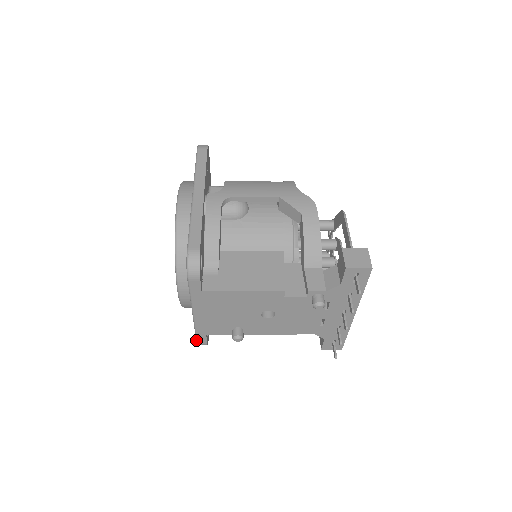
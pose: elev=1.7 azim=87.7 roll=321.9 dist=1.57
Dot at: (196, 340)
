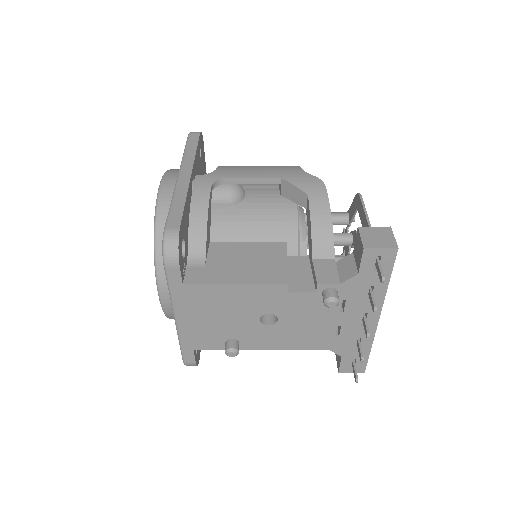
Dot at: (182, 358)
